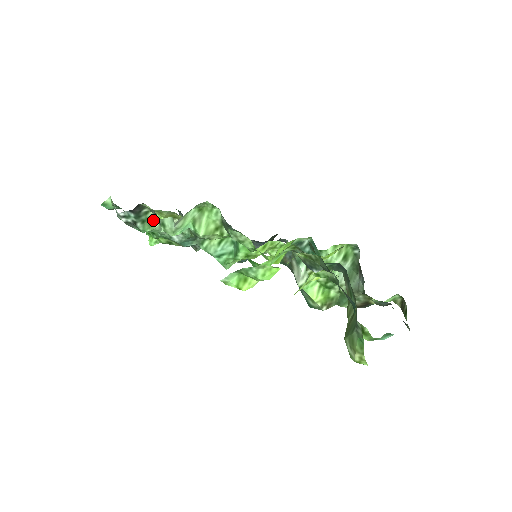
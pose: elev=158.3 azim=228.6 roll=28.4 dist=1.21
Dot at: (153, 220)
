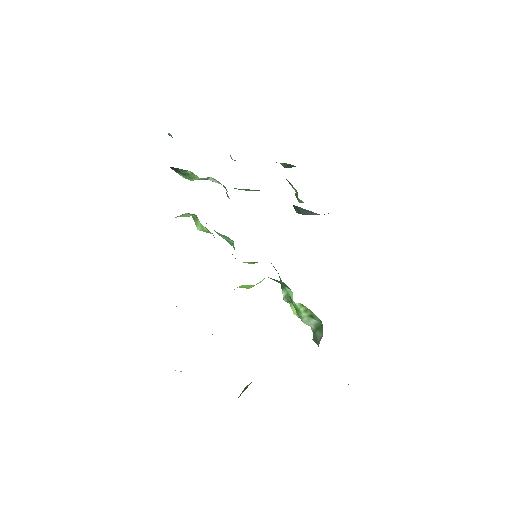
Dot at: (193, 175)
